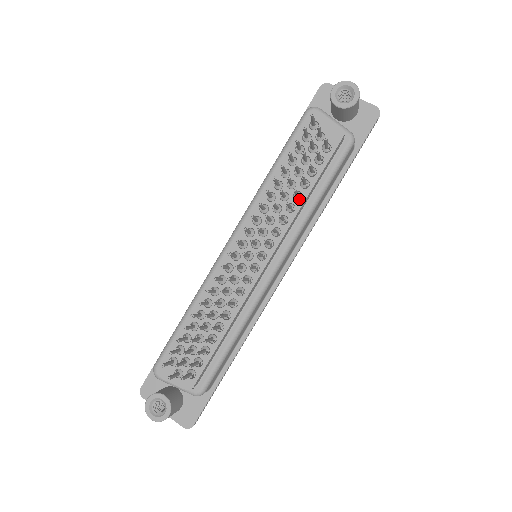
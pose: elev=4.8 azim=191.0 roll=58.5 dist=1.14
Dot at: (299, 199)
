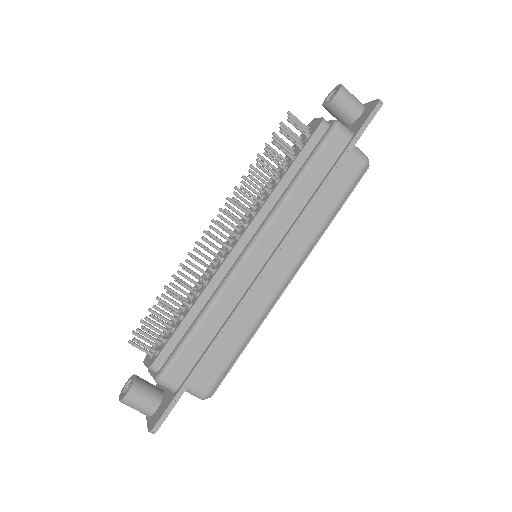
Dot at: occluded
